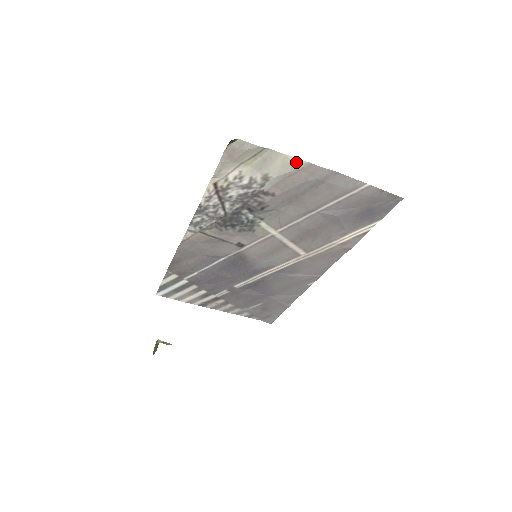
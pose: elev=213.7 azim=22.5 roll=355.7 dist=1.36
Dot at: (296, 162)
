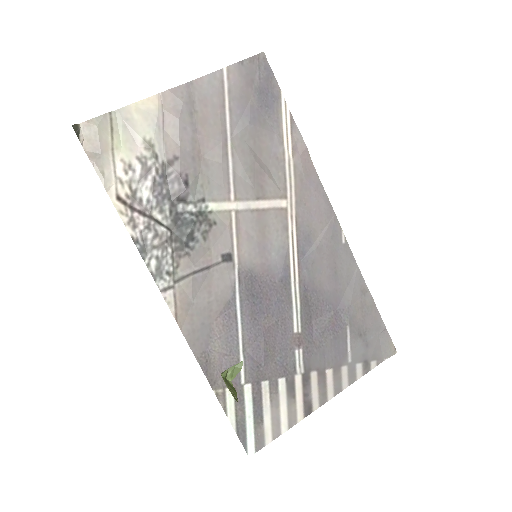
Dot at: (149, 103)
